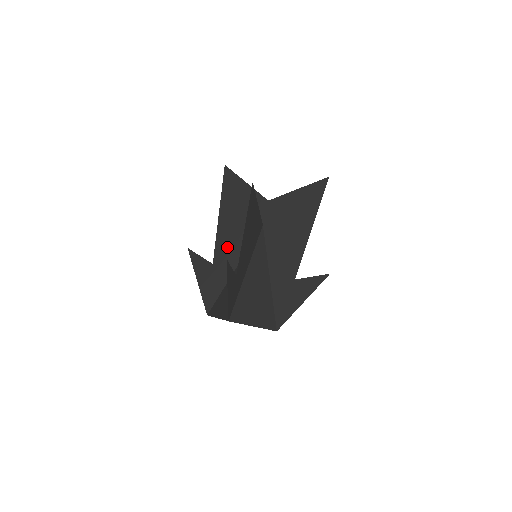
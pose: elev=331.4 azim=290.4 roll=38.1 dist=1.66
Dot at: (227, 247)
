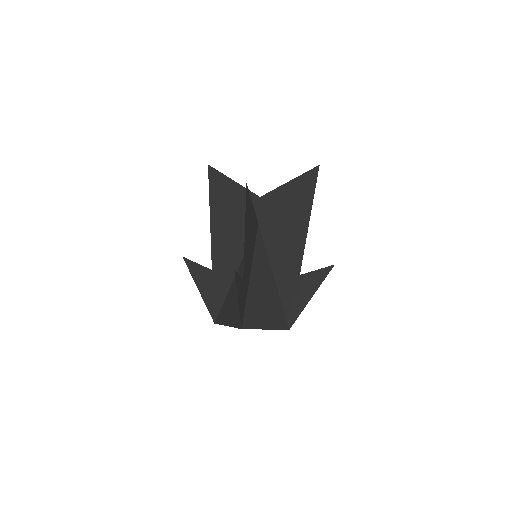
Dot at: (224, 250)
